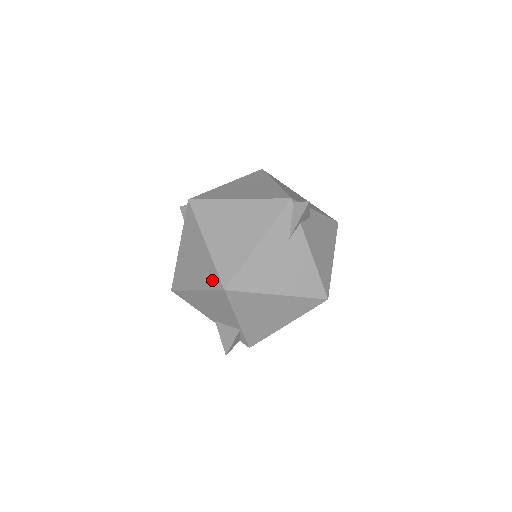
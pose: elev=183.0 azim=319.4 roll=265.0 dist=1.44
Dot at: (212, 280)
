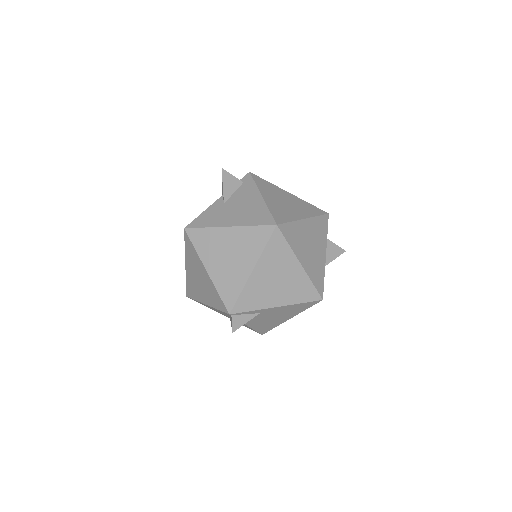
Dot at: occluded
